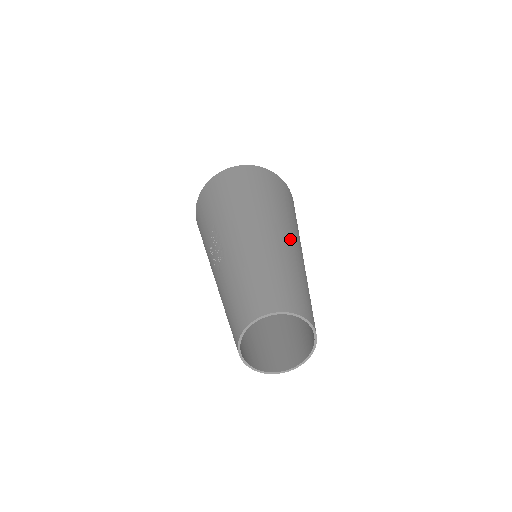
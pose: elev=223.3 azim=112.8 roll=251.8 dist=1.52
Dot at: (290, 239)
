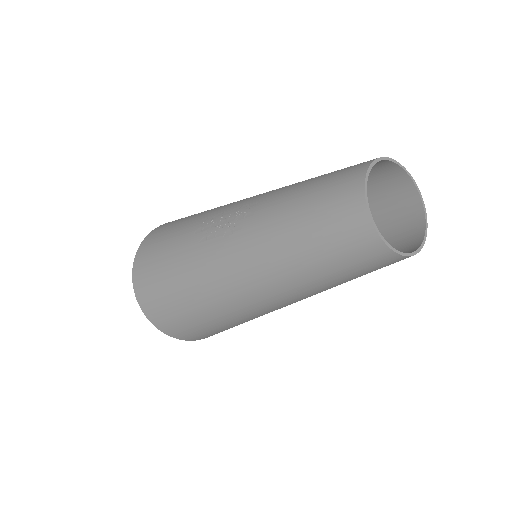
Dot at: occluded
